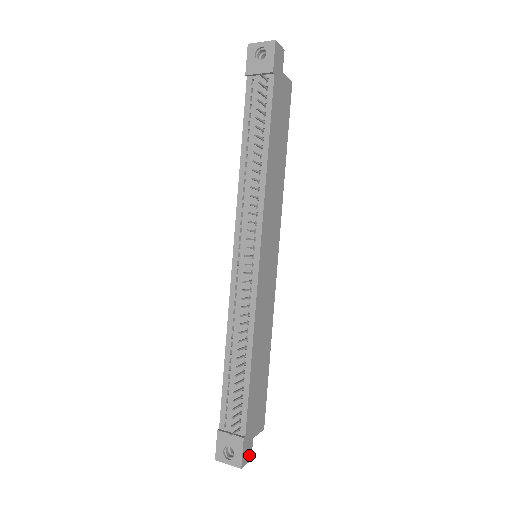
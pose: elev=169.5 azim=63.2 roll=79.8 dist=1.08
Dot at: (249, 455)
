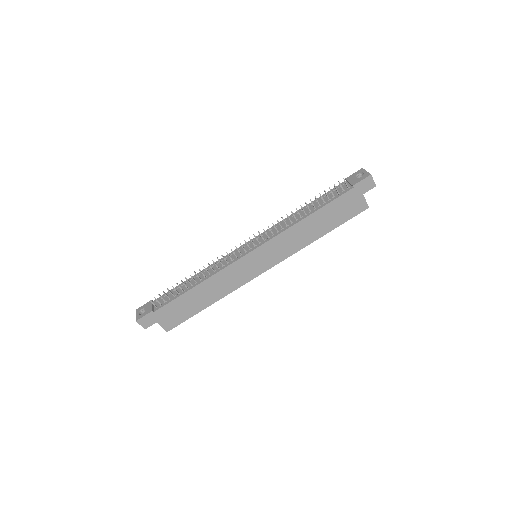
Dot at: (146, 325)
